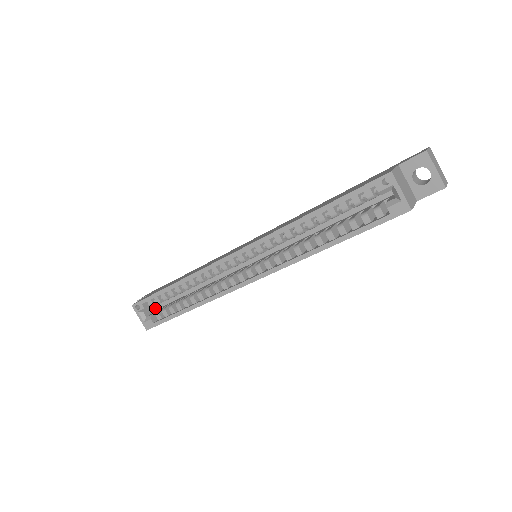
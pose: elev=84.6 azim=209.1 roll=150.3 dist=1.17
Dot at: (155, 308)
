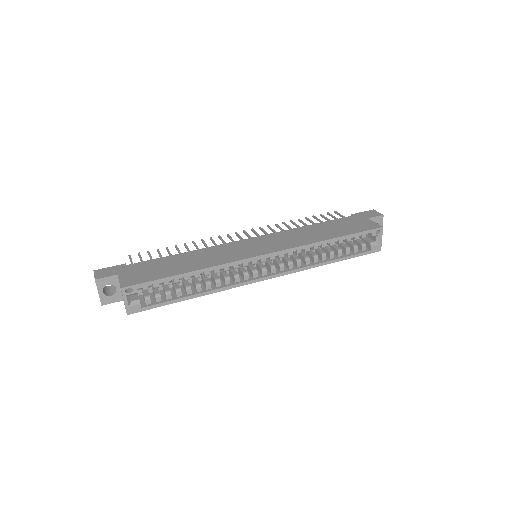
Dot at: occluded
